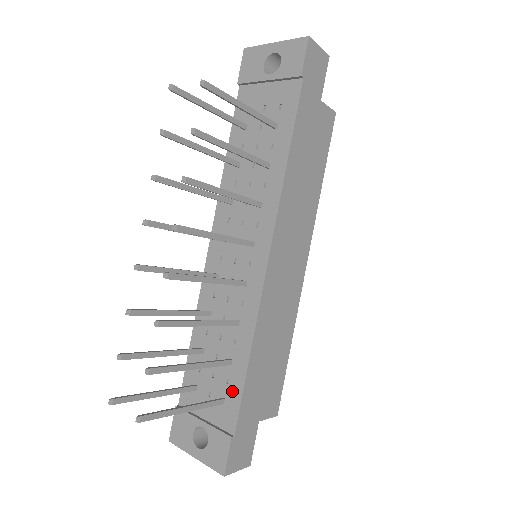
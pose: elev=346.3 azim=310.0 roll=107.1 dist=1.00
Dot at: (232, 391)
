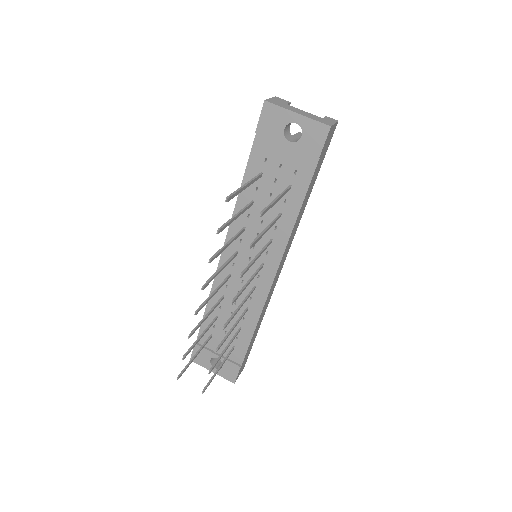
Dot at: (241, 344)
